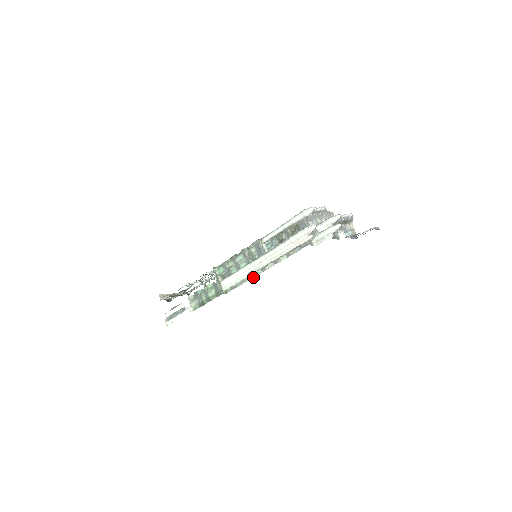
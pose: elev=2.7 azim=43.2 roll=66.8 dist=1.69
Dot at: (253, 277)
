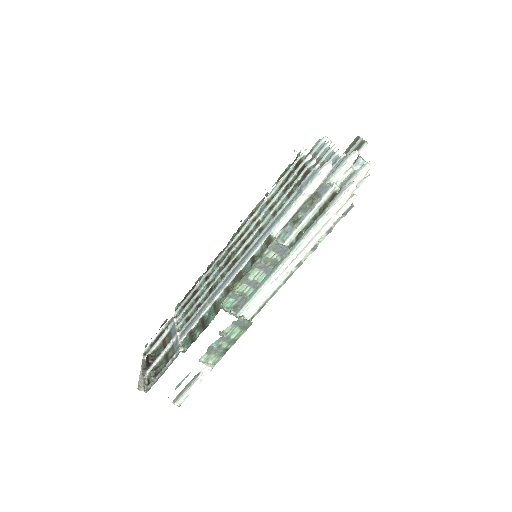
Dot at: occluded
